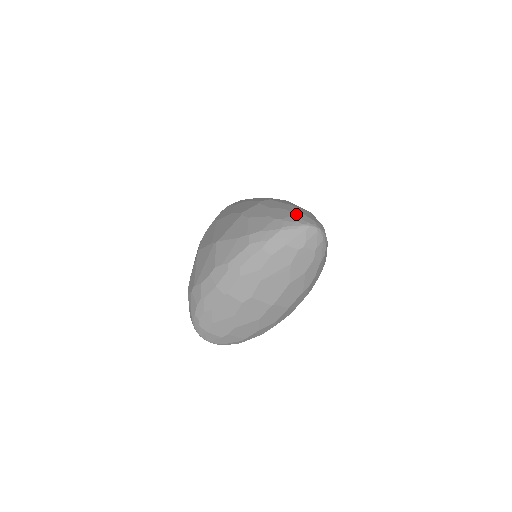
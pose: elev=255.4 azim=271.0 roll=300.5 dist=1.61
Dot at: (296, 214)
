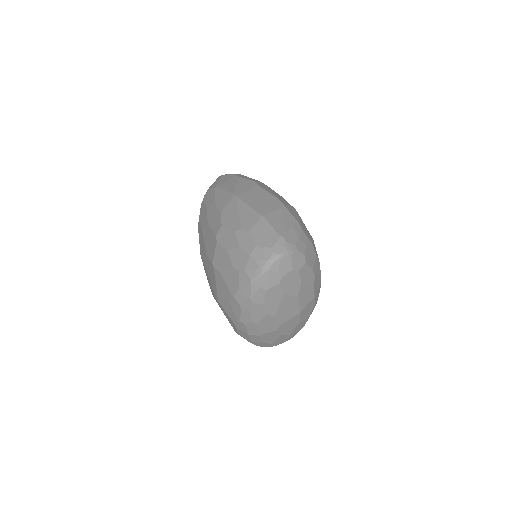
Dot at: (251, 254)
